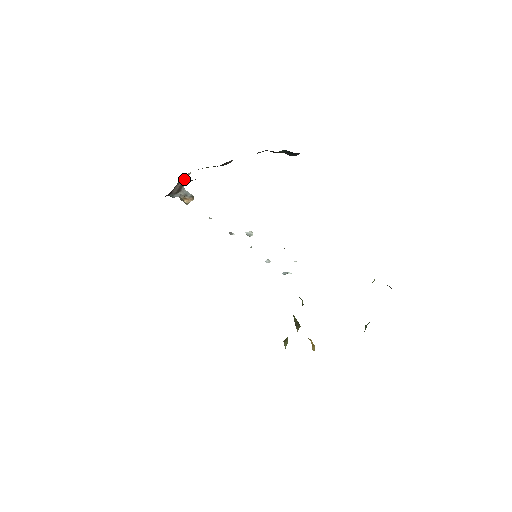
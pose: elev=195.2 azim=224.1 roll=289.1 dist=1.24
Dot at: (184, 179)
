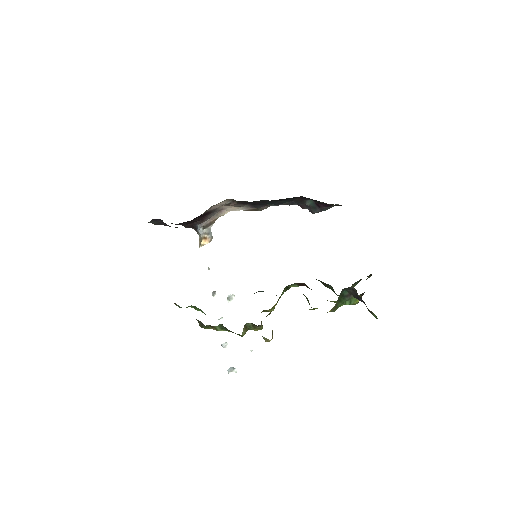
Dot at: occluded
